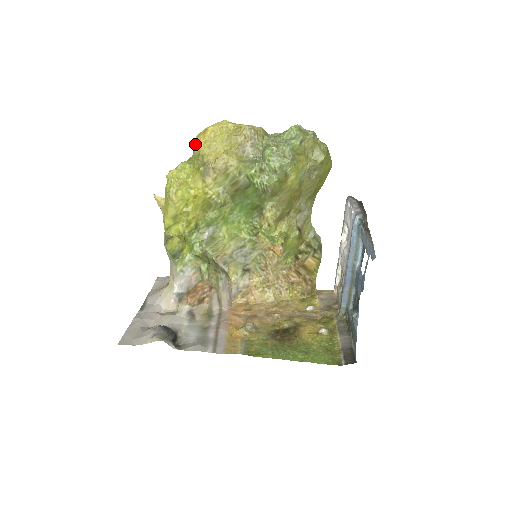
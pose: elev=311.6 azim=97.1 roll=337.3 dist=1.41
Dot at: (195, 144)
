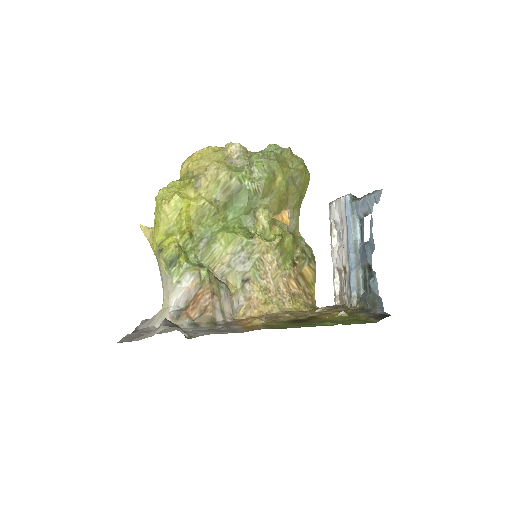
Dot at: (183, 167)
